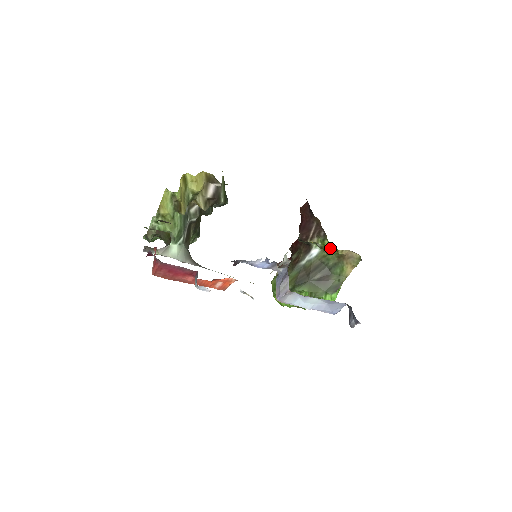
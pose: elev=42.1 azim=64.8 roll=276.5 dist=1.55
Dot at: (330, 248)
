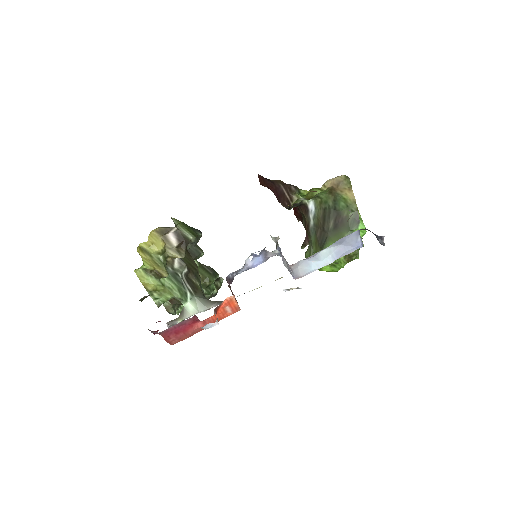
Dot at: (313, 193)
